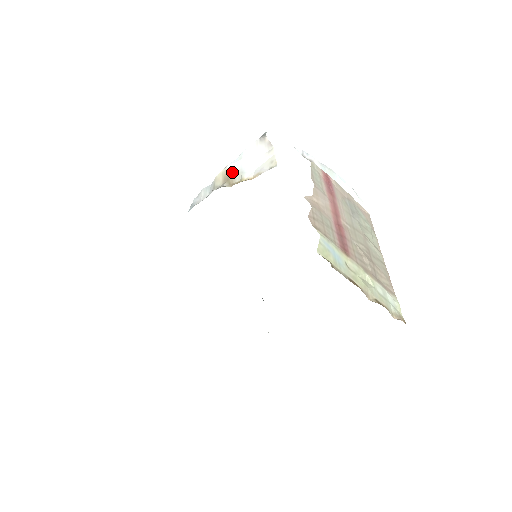
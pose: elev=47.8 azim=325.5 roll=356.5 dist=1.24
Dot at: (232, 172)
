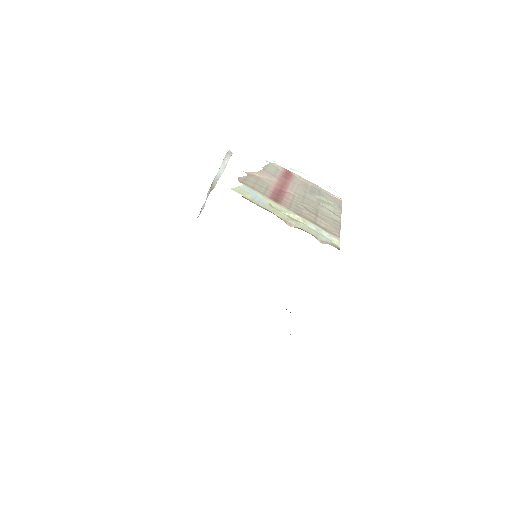
Dot at: (213, 183)
